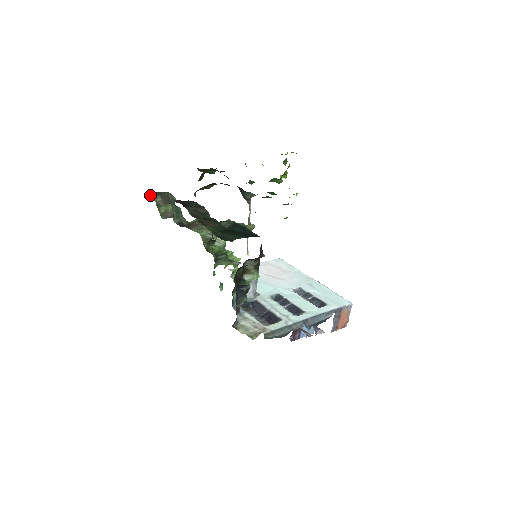
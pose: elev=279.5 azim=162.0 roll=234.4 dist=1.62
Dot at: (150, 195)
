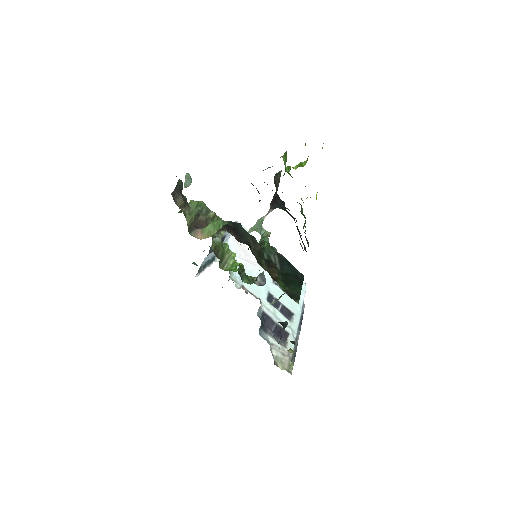
Dot at: (173, 198)
